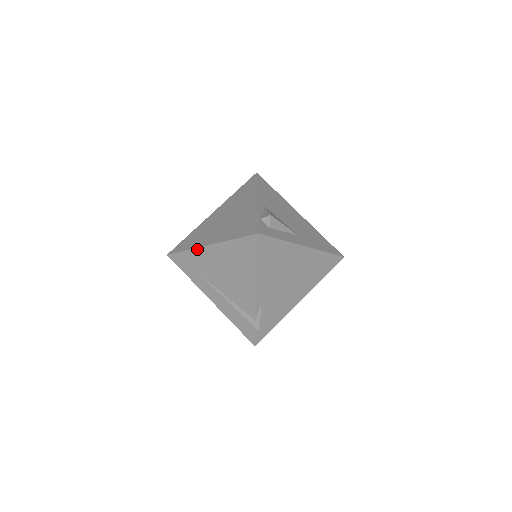
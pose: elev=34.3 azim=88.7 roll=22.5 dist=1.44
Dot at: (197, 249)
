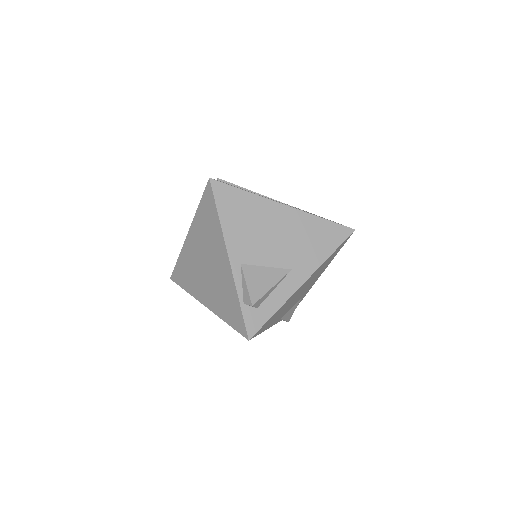
Dot at: (196, 299)
